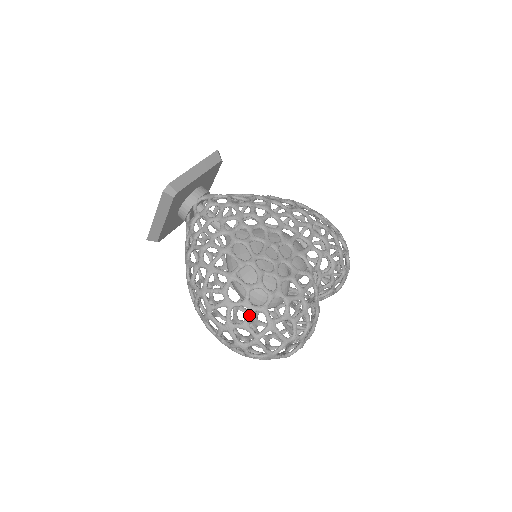
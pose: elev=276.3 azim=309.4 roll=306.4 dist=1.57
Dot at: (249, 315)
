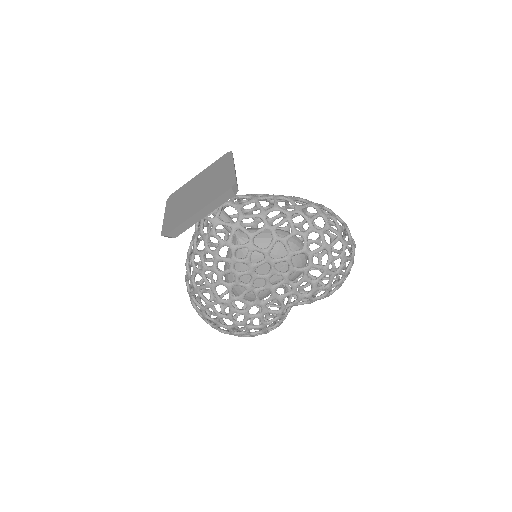
Dot at: occluded
